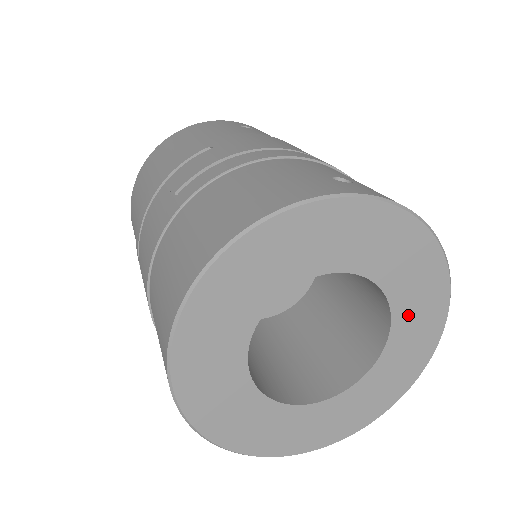
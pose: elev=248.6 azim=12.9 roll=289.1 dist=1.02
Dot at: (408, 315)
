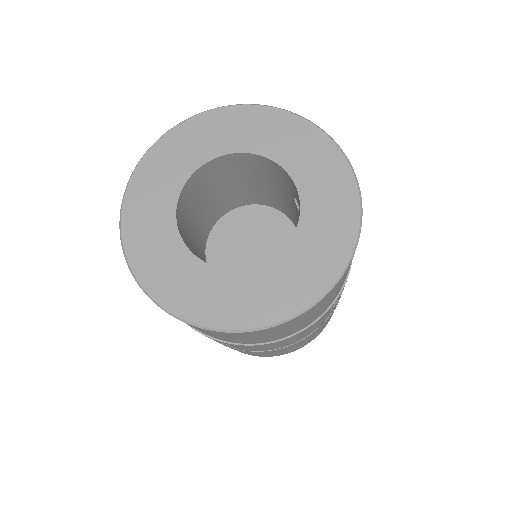
Dot at: (288, 267)
